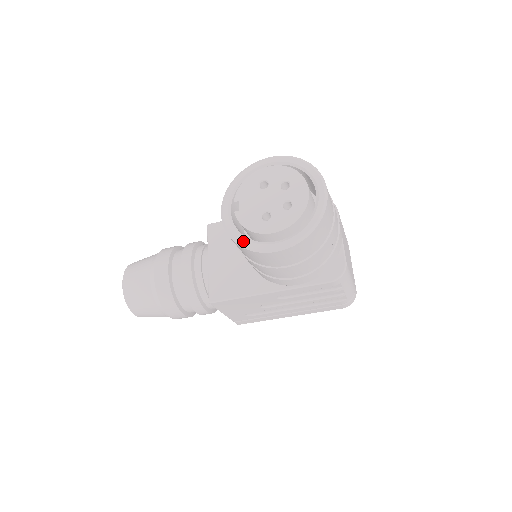
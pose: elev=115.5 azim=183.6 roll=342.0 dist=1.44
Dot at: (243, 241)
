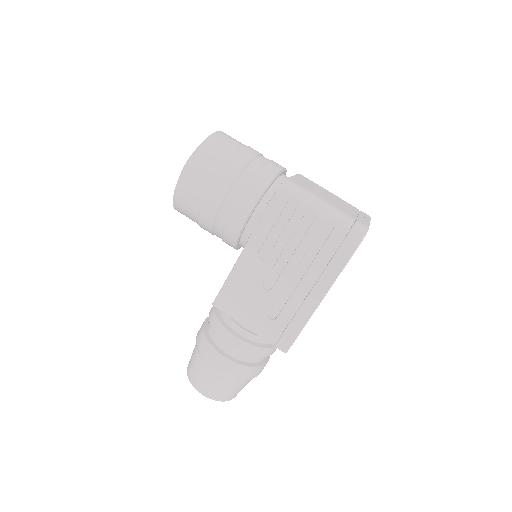
Dot at: occluded
